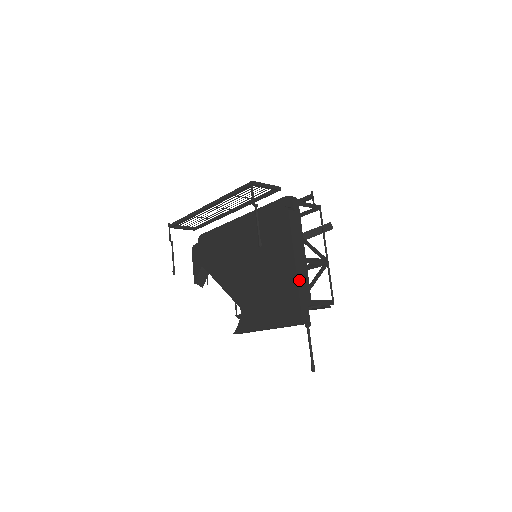
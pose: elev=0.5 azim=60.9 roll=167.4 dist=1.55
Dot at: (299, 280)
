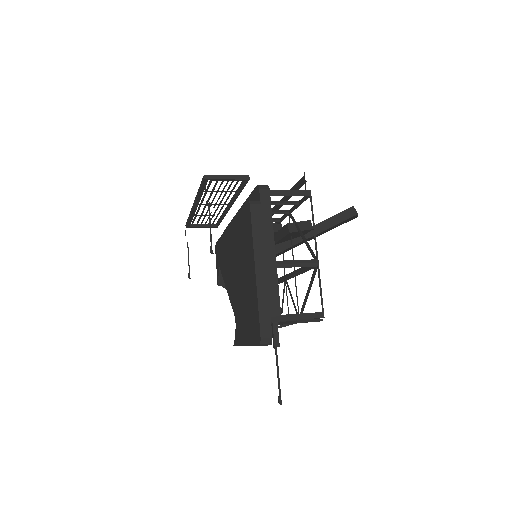
Dot at: (260, 291)
